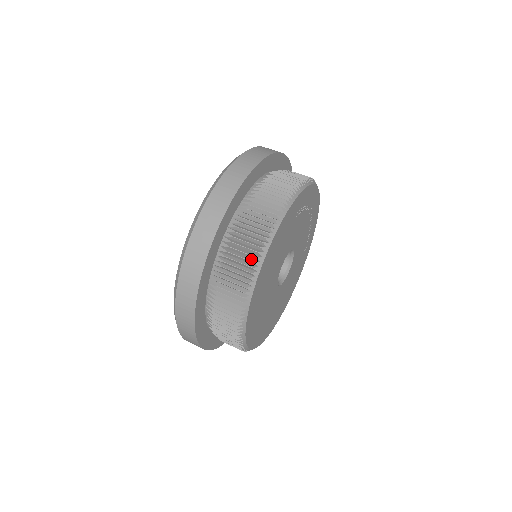
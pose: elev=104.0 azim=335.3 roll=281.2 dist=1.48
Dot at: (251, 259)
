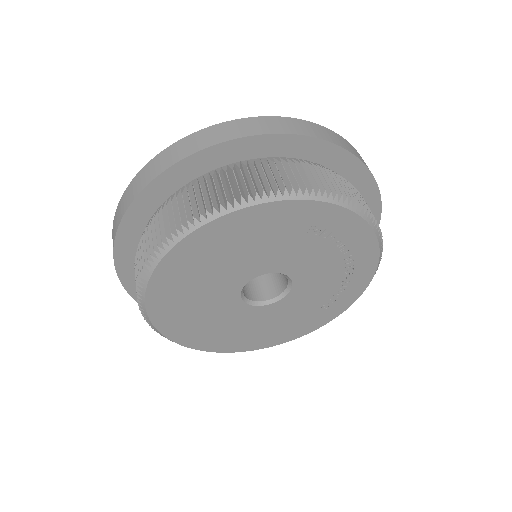
Dot at: (196, 212)
